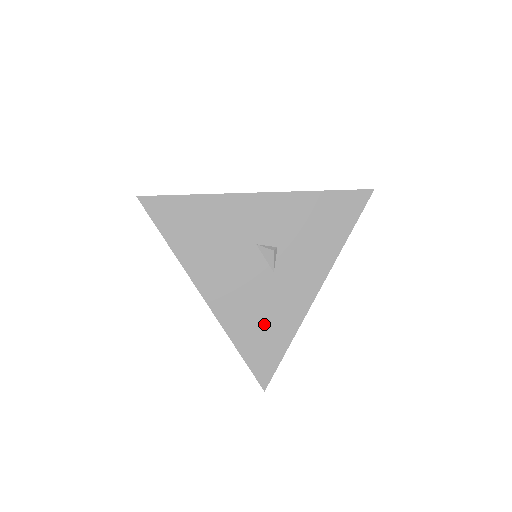
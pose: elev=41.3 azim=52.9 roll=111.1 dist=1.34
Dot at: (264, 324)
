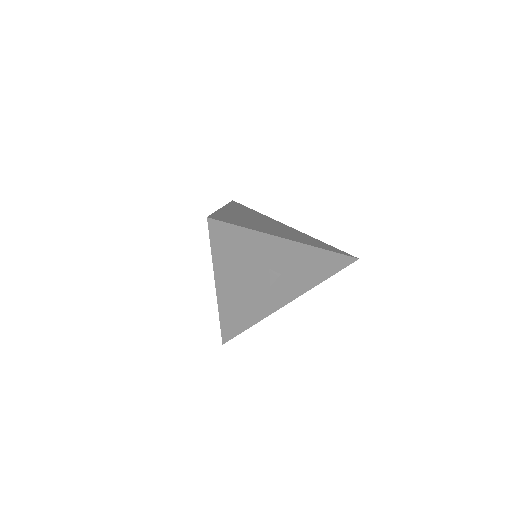
Dot at: (245, 312)
